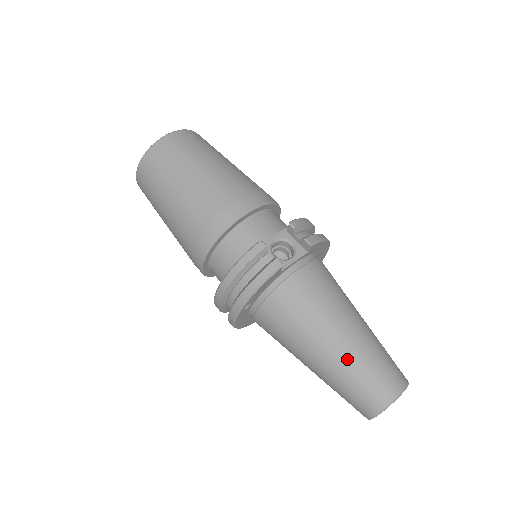
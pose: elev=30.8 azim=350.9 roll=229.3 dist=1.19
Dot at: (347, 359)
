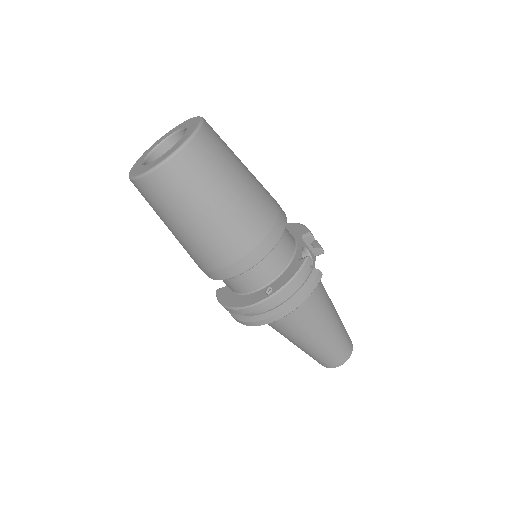
Dot at: (336, 334)
